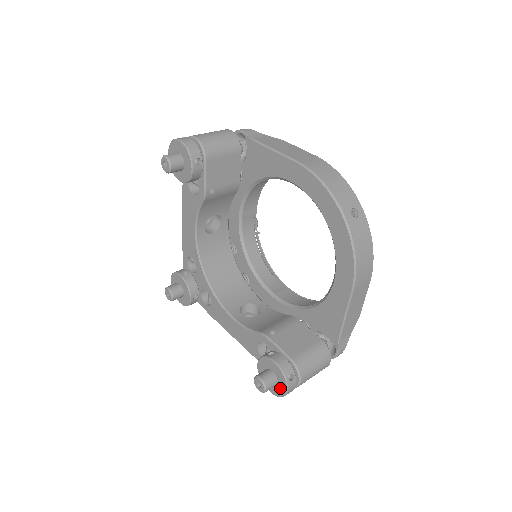
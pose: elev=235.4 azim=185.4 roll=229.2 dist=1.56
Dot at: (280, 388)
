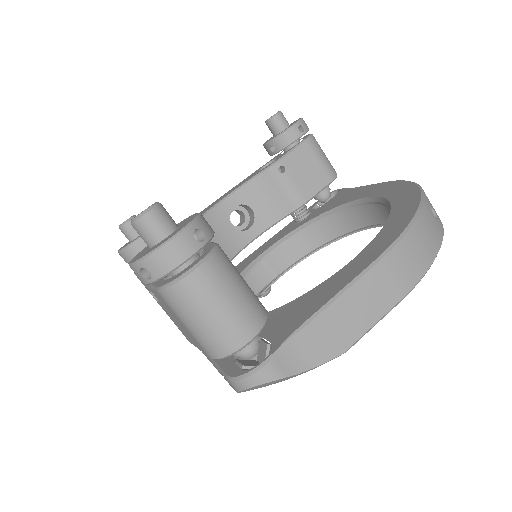
Dot at: (162, 241)
